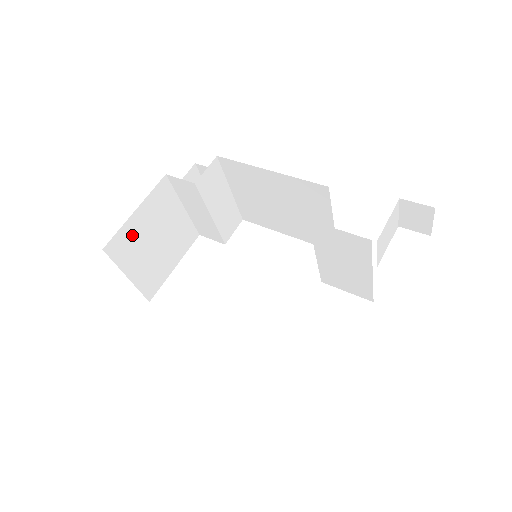
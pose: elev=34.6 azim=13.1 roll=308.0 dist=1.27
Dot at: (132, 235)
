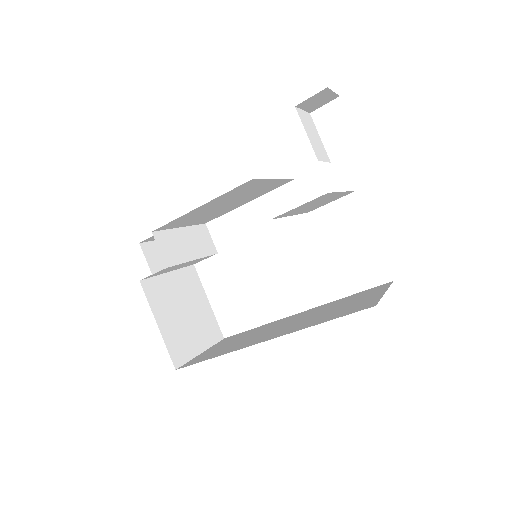
Dot at: (174, 336)
